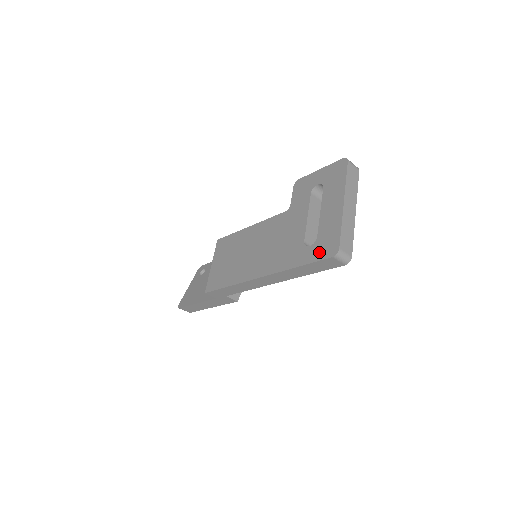
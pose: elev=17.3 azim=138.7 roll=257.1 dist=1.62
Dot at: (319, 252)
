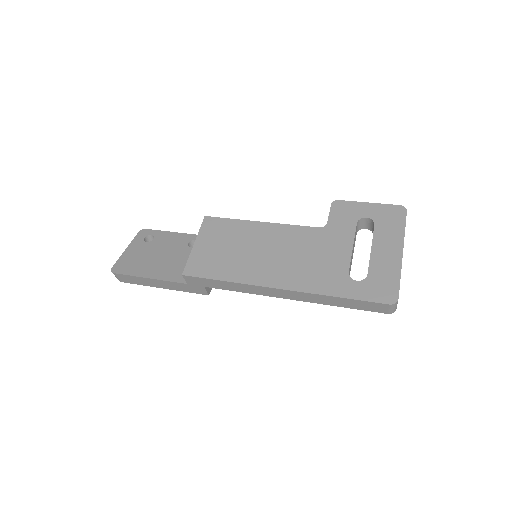
Dot at: (371, 292)
